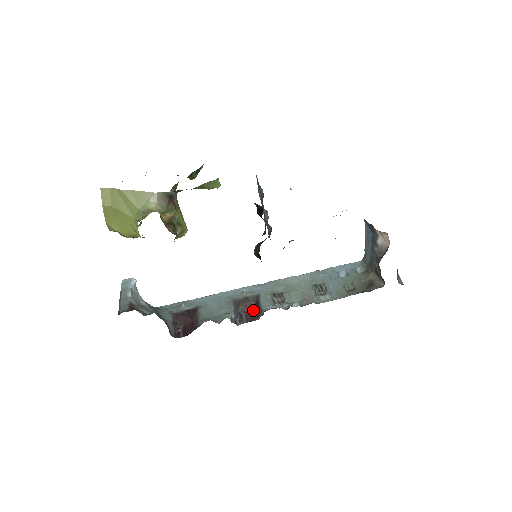
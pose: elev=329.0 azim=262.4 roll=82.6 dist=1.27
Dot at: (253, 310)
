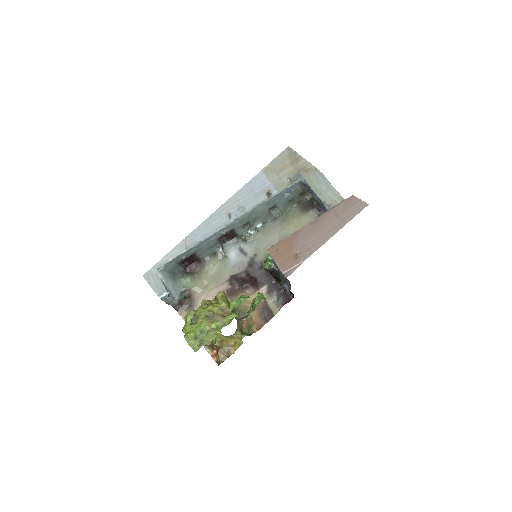
Dot at: (230, 235)
